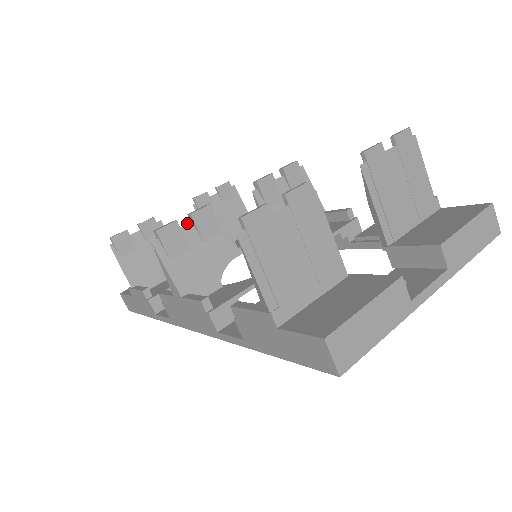
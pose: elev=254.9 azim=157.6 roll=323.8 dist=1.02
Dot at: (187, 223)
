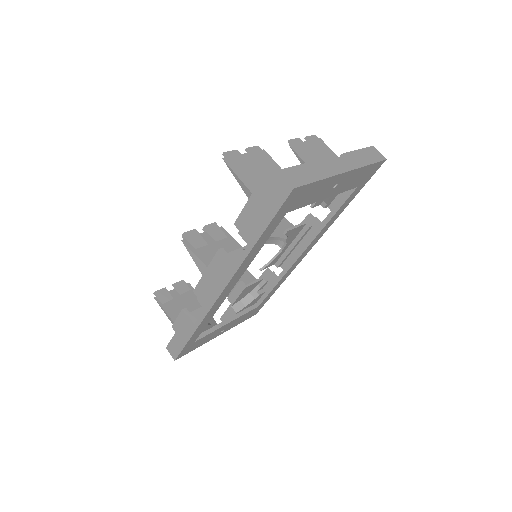
Dot at: (203, 232)
